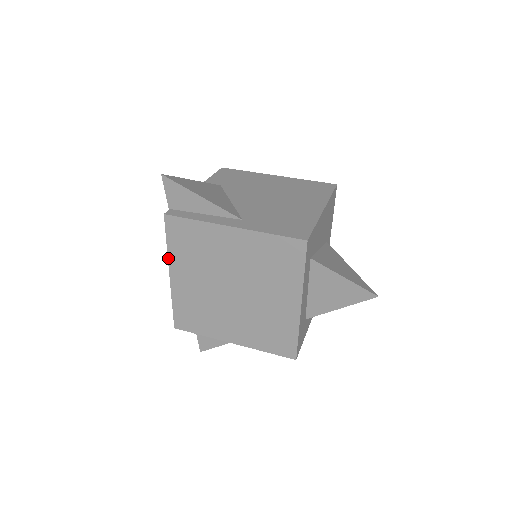
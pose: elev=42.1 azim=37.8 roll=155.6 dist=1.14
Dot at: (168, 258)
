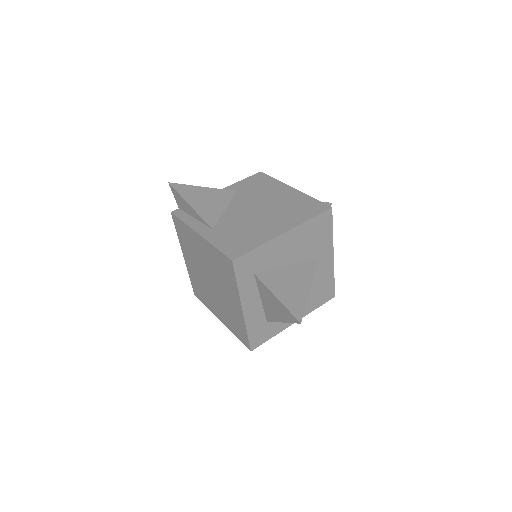
Dot at: (180, 244)
